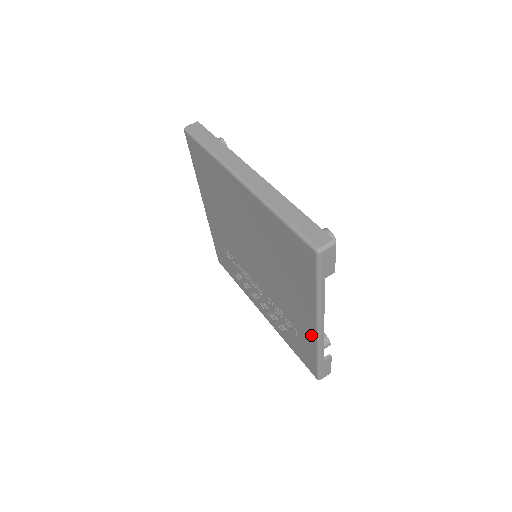
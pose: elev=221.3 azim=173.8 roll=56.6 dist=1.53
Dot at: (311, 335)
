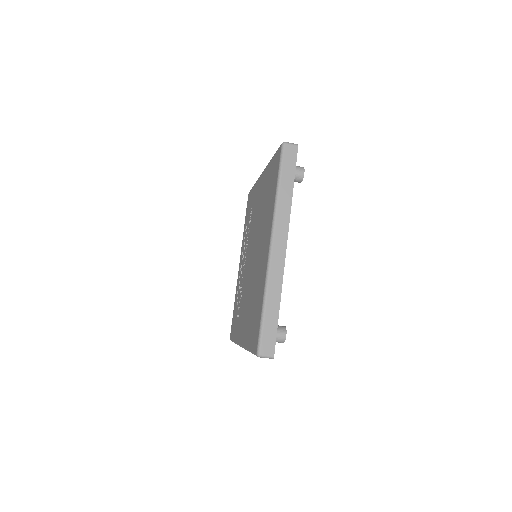
Dot at: occluded
